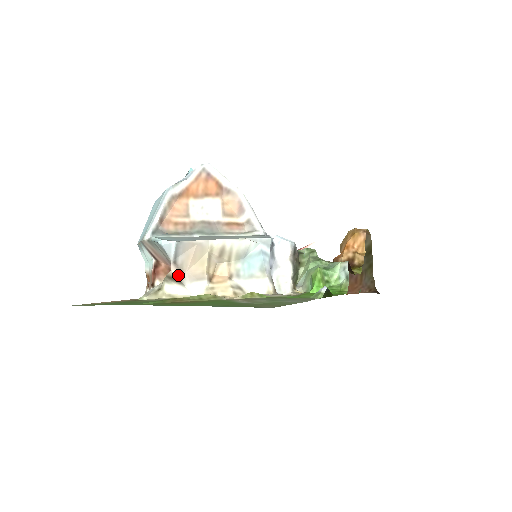
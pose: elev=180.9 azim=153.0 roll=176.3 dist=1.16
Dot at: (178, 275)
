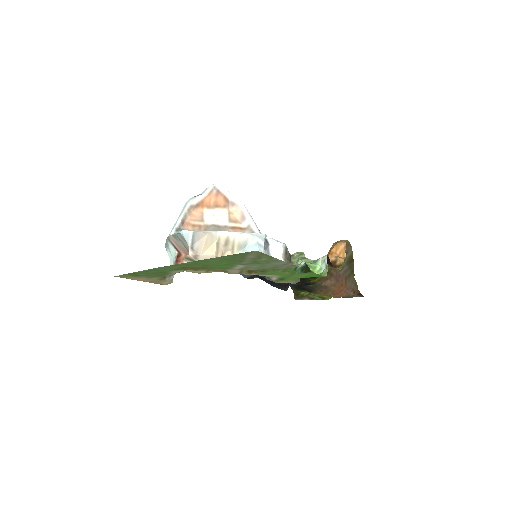
Dot at: (194, 258)
